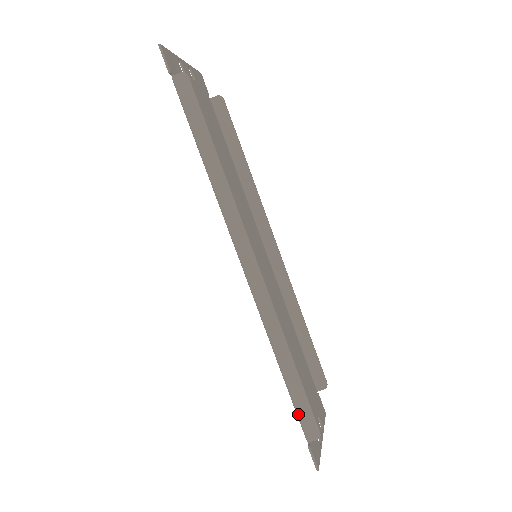
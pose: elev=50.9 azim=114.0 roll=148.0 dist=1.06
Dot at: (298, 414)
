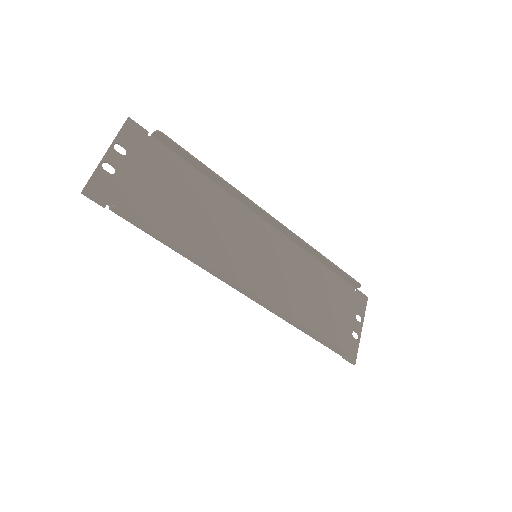
Dot at: occluded
